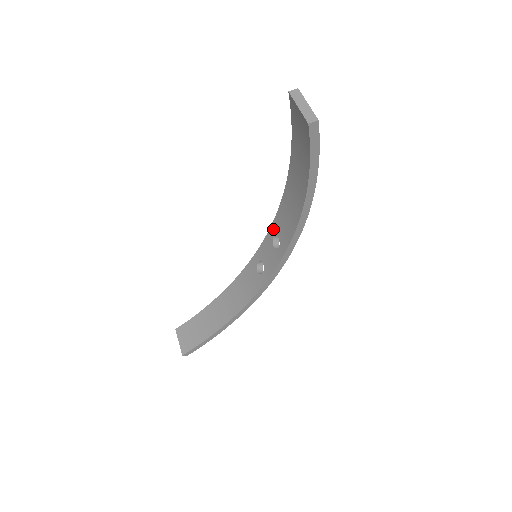
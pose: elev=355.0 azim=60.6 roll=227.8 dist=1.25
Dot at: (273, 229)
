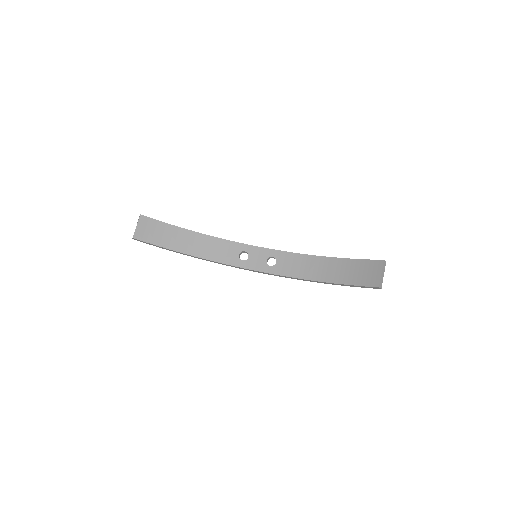
Dot at: (277, 254)
